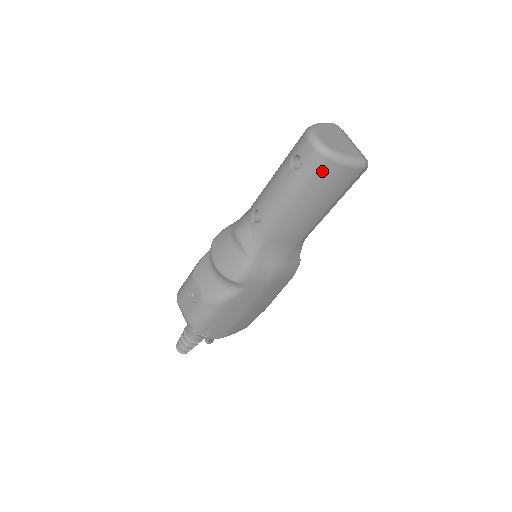
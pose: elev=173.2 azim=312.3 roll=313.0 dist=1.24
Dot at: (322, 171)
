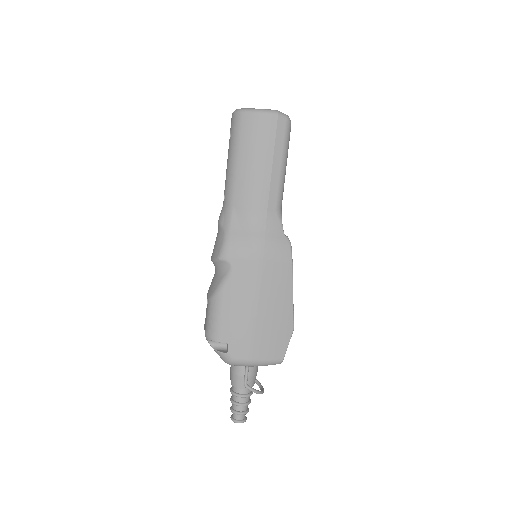
Dot at: (243, 125)
